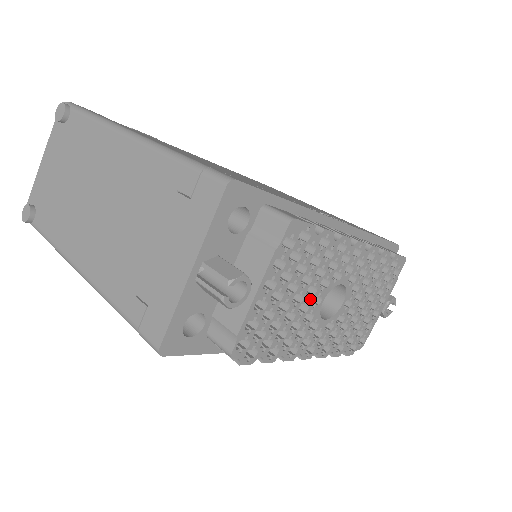
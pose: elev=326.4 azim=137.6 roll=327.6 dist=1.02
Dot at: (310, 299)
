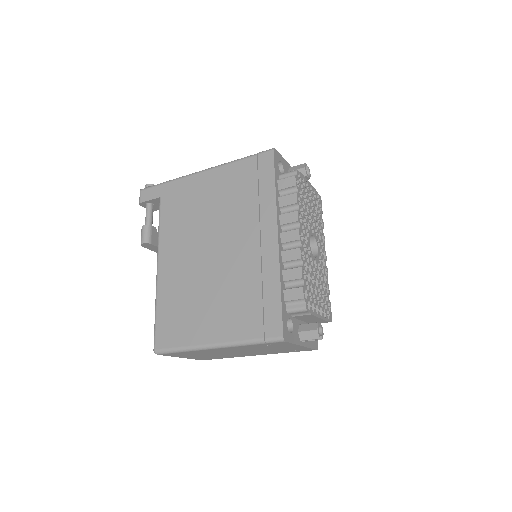
Dot at: (312, 223)
